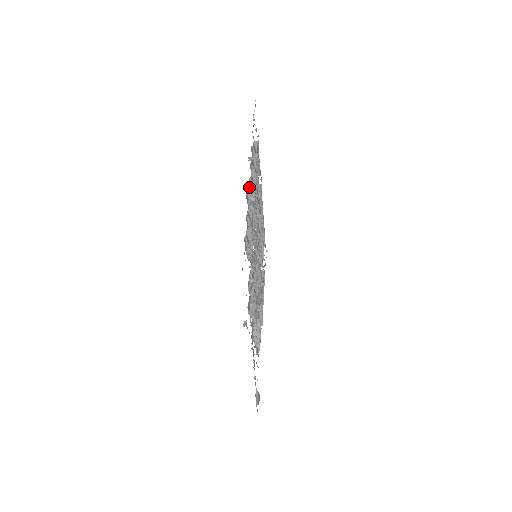
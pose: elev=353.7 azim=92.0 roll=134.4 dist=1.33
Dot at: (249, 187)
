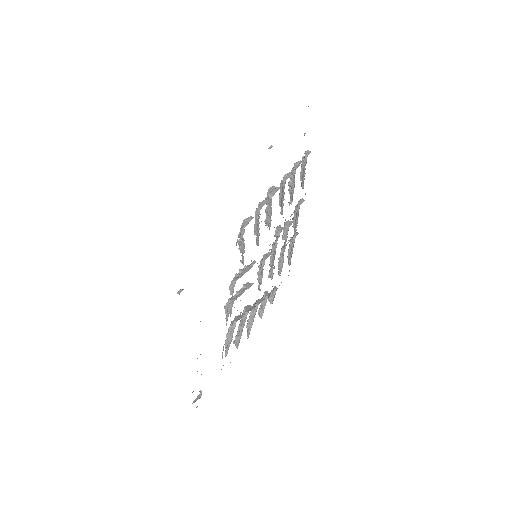
Dot at: occluded
